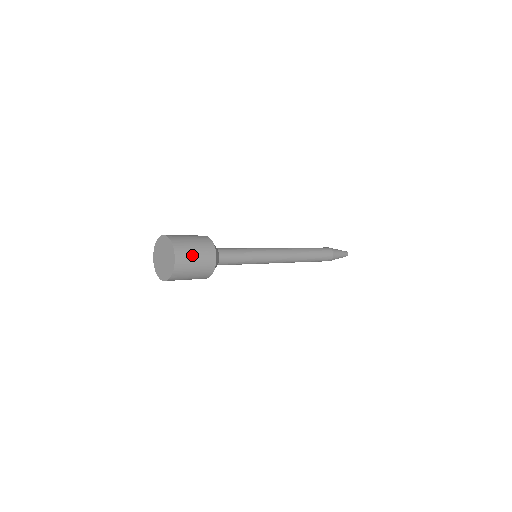
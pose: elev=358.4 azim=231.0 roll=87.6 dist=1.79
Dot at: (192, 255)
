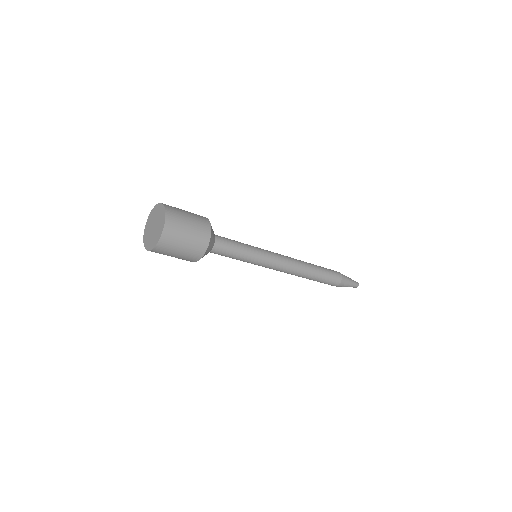
Dot at: (184, 214)
